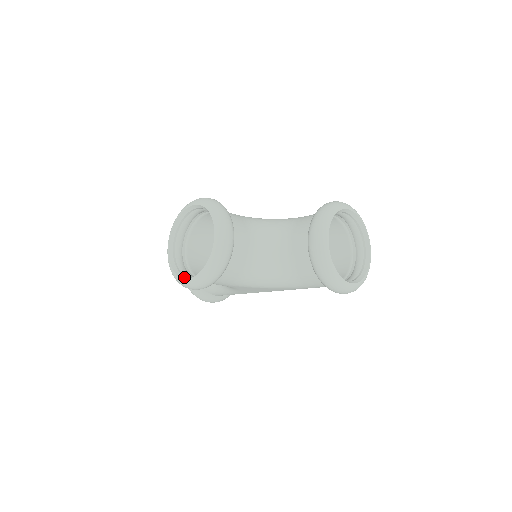
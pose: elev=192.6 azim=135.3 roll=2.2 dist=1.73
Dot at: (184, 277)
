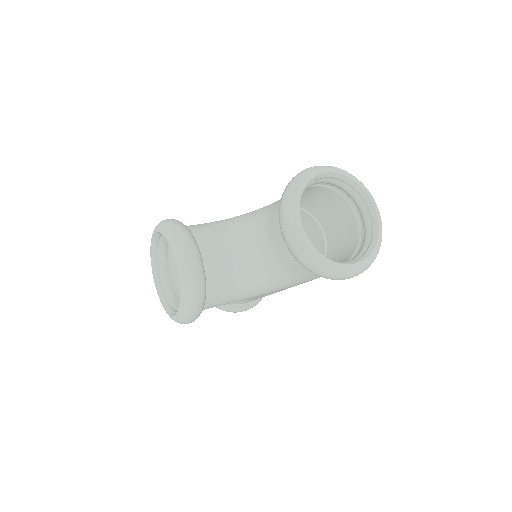
Dot at: (172, 314)
